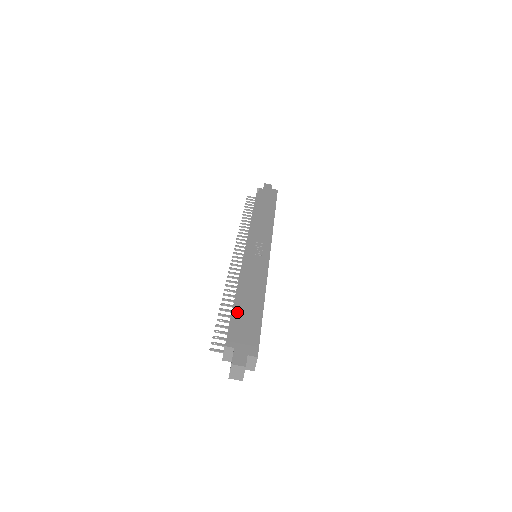
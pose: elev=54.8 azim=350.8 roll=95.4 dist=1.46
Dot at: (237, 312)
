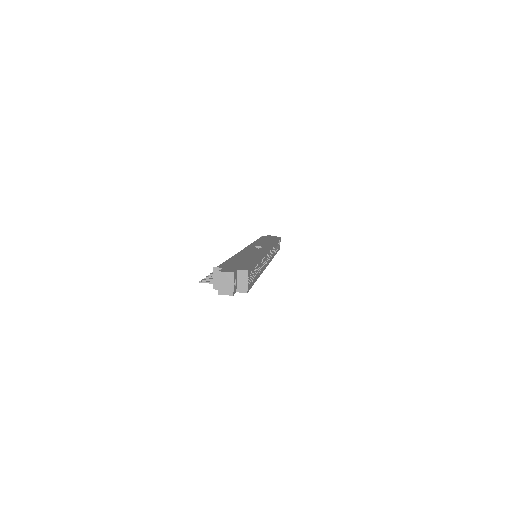
Dot at: (230, 260)
